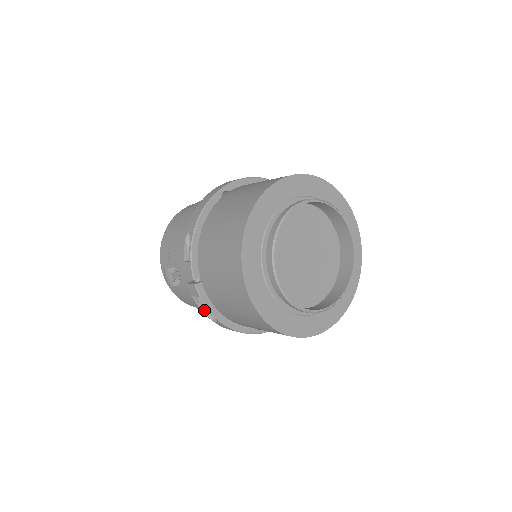
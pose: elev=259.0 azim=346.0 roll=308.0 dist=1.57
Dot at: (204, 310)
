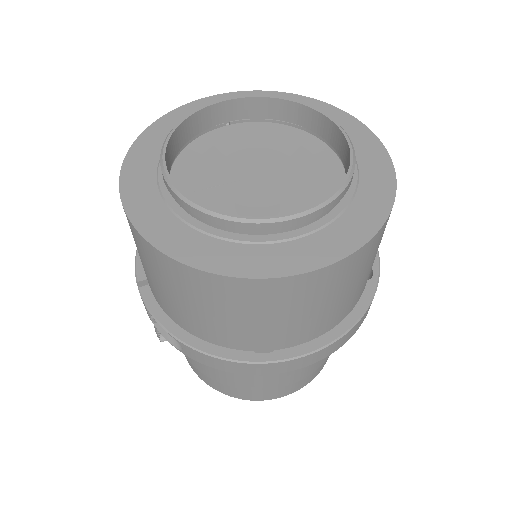
Dot at: (169, 337)
